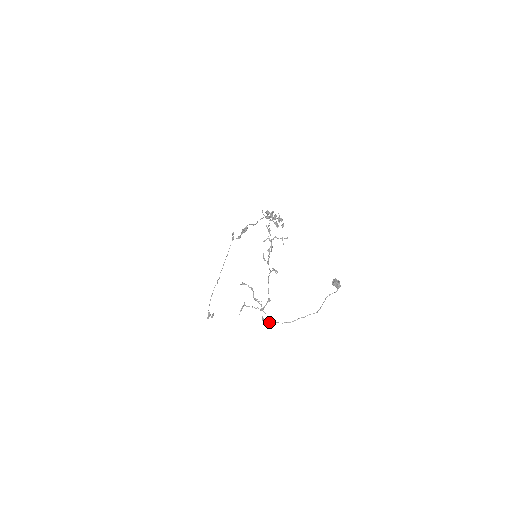
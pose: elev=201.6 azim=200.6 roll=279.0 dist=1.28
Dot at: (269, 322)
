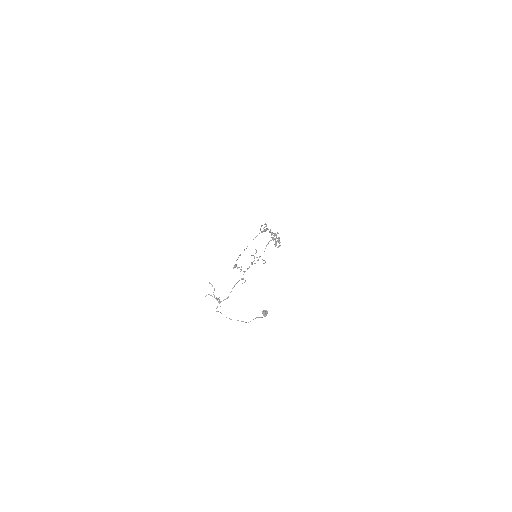
Dot at: occluded
